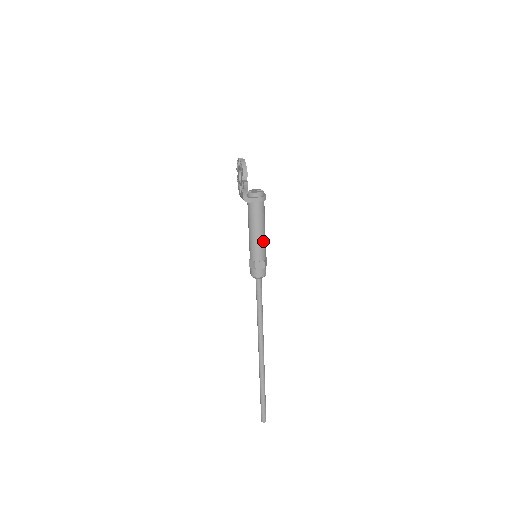
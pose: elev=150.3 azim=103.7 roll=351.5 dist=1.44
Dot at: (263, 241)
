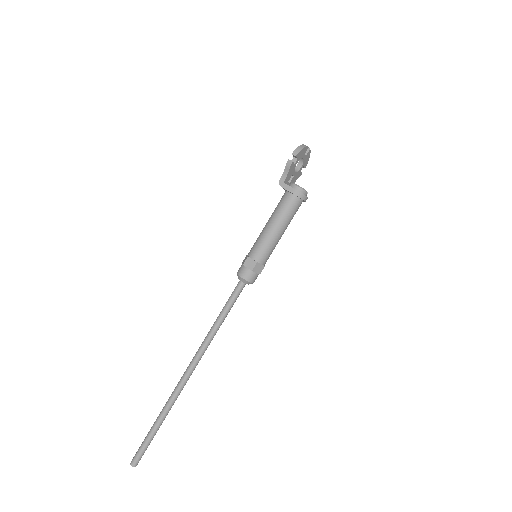
Dot at: (271, 240)
